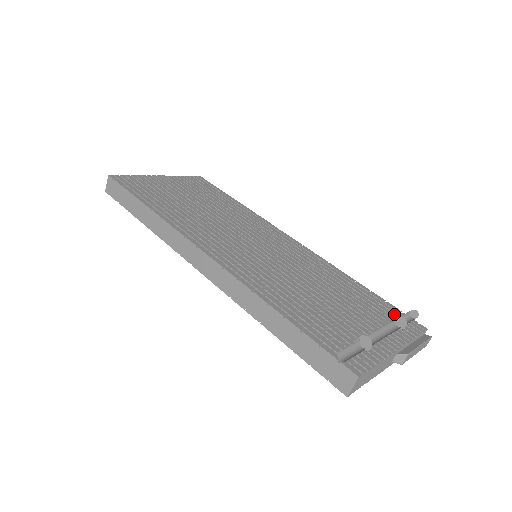
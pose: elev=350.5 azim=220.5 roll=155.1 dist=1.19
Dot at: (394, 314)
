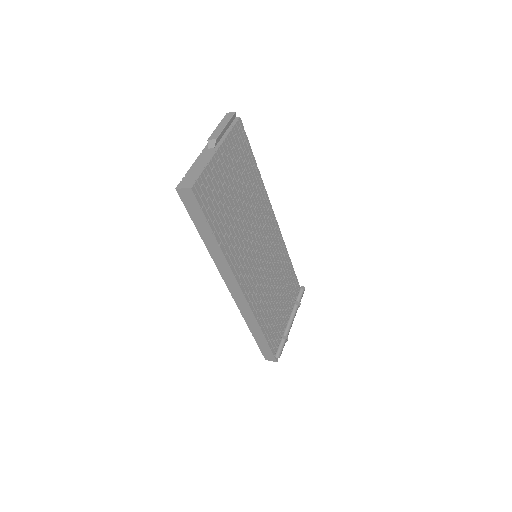
Dot at: (296, 290)
